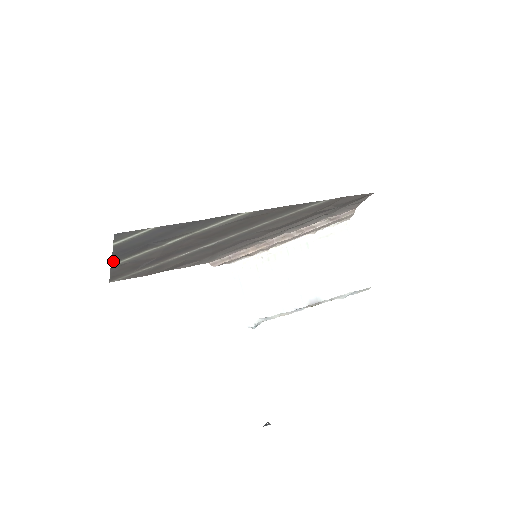
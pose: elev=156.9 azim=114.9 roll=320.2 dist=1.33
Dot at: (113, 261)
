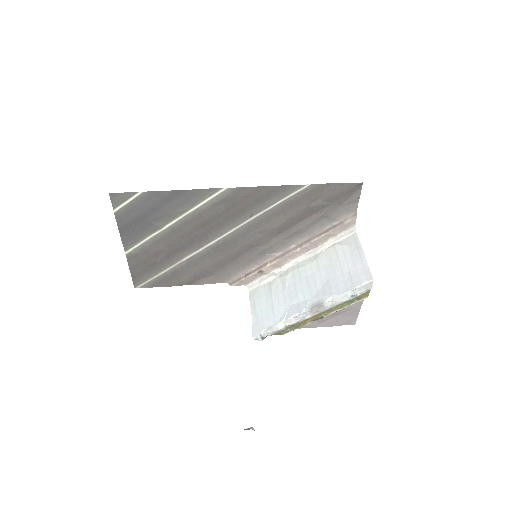
Dot at: (125, 245)
